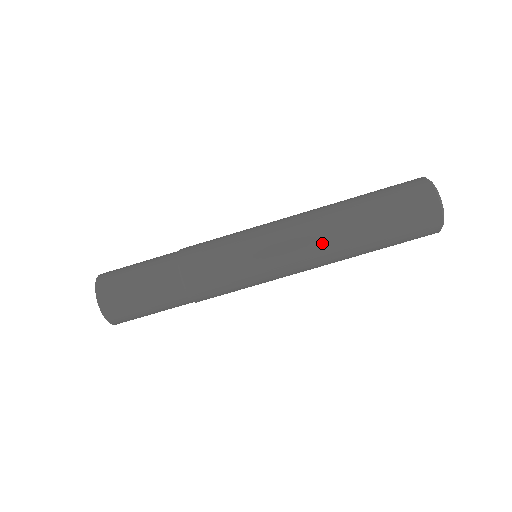
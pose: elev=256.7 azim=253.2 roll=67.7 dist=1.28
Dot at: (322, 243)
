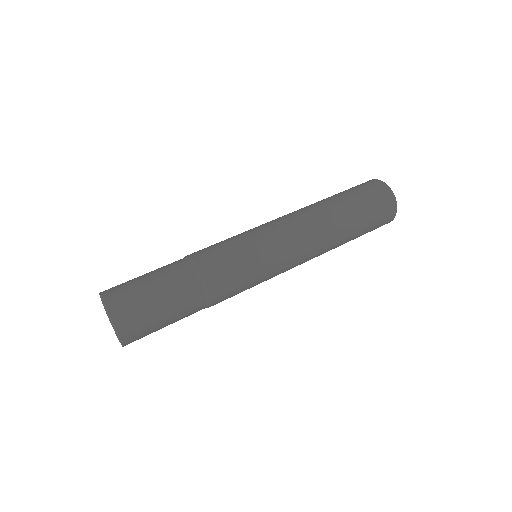
Dot at: (316, 227)
